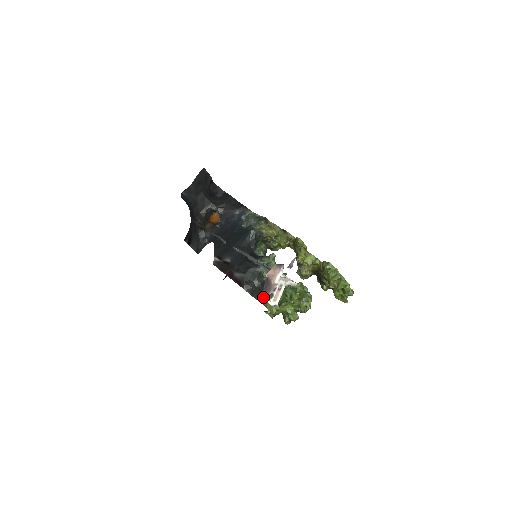
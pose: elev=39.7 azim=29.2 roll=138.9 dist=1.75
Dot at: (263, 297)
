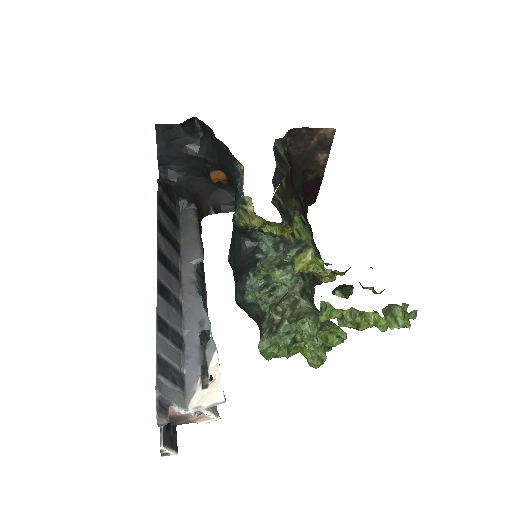
Dot at: (186, 423)
